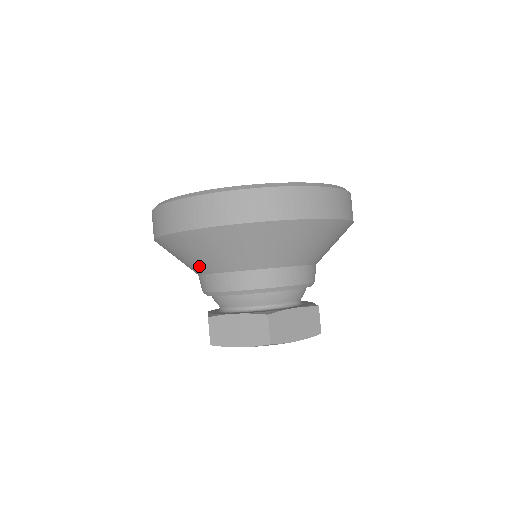
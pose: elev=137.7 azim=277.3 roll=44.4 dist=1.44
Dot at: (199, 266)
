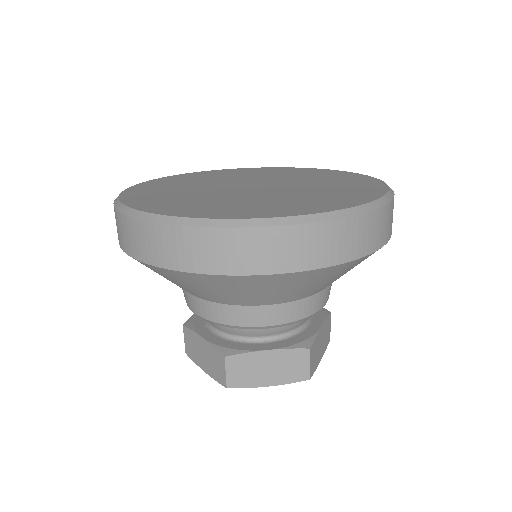
Dot at: occluded
